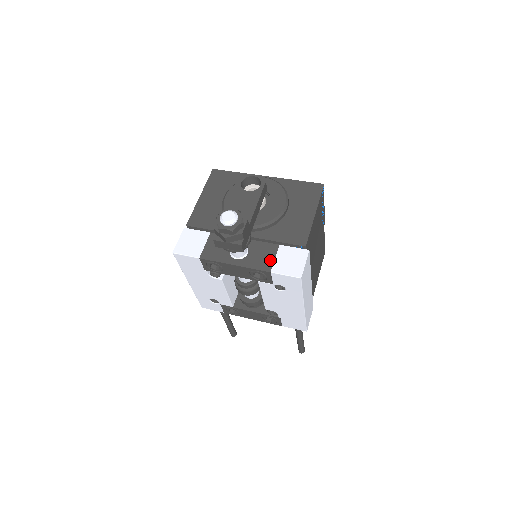
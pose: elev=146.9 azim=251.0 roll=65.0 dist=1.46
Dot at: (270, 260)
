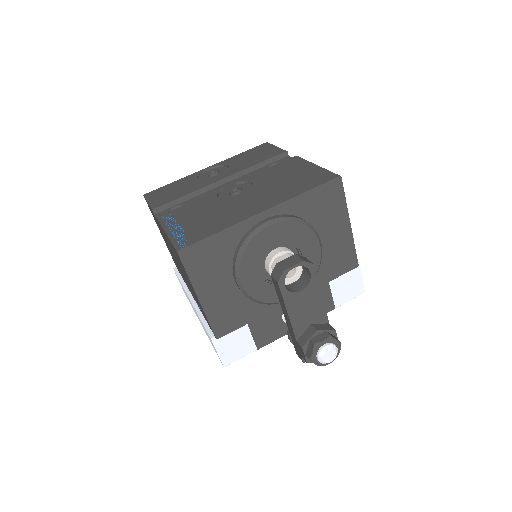
Dot at: (328, 299)
